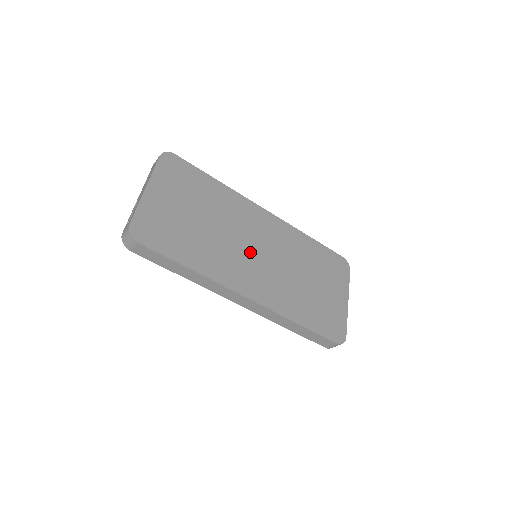
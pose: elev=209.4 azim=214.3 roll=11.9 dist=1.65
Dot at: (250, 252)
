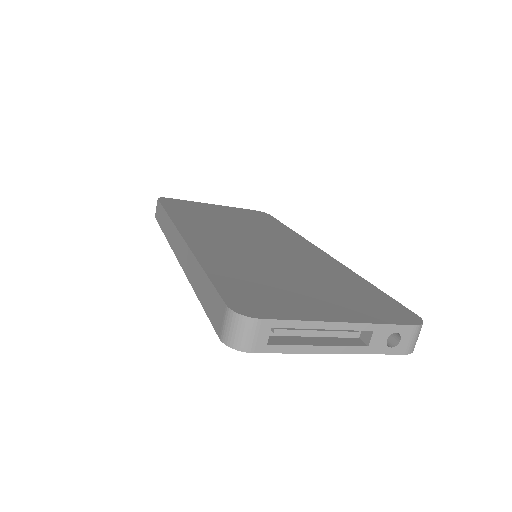
Dot at: (245, 239)
